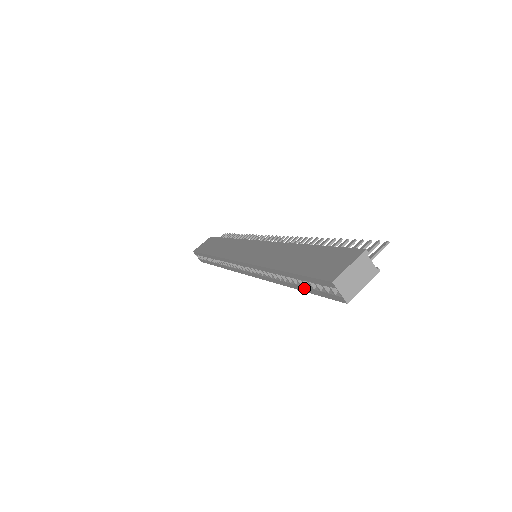
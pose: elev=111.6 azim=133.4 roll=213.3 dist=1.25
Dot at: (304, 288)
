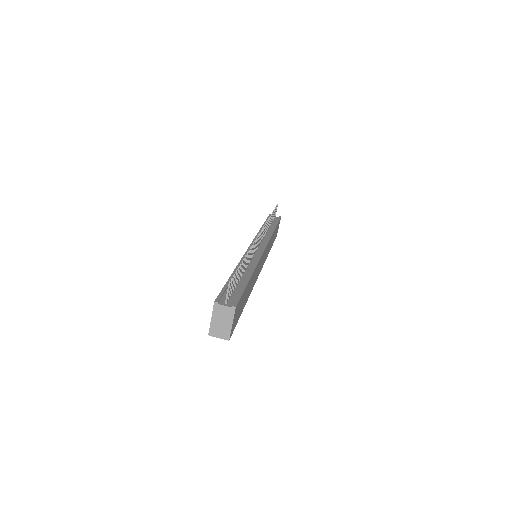
Dot at: occluded
